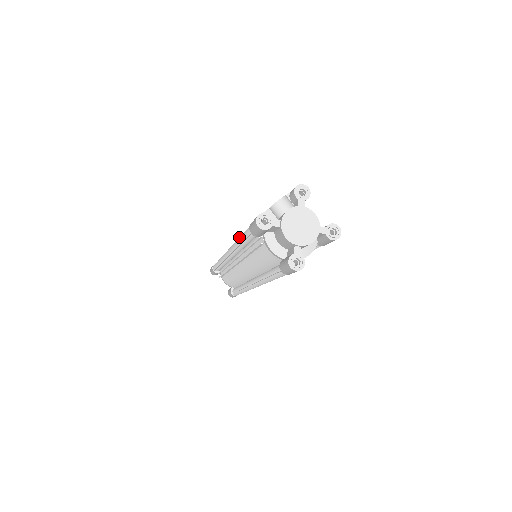
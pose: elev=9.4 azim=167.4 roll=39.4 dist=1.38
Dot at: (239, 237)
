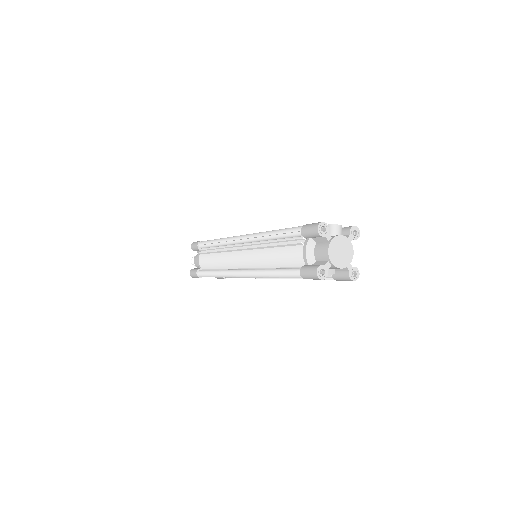
Dot at: (274, 230)
